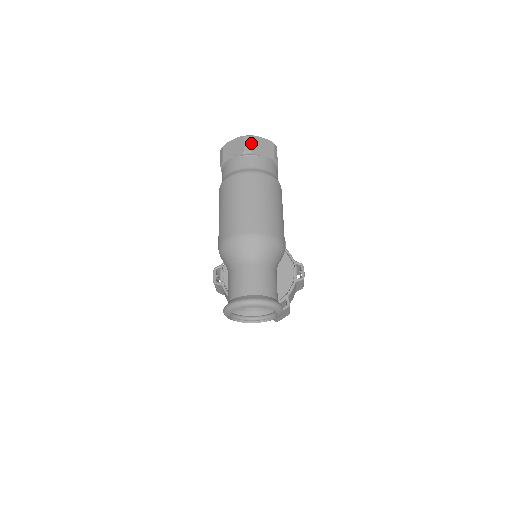
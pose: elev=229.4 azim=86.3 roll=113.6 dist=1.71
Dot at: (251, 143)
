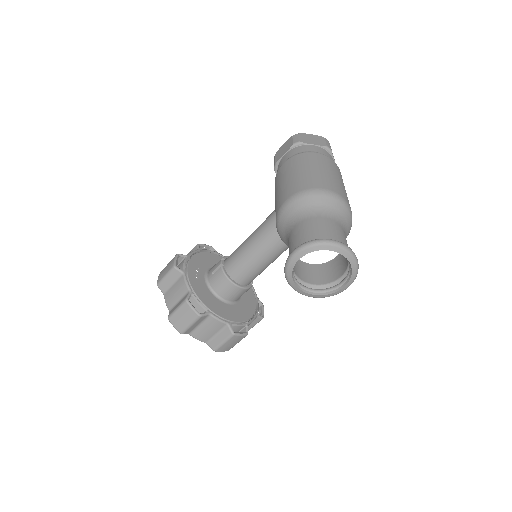
Dot at: (330, 146)
